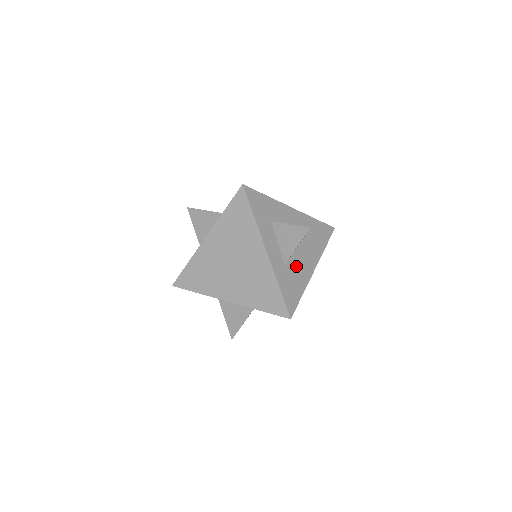
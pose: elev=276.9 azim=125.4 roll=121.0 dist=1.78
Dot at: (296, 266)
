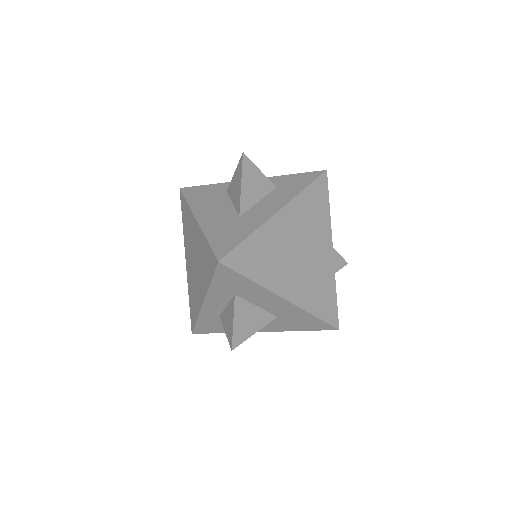
Dot at: occluded
